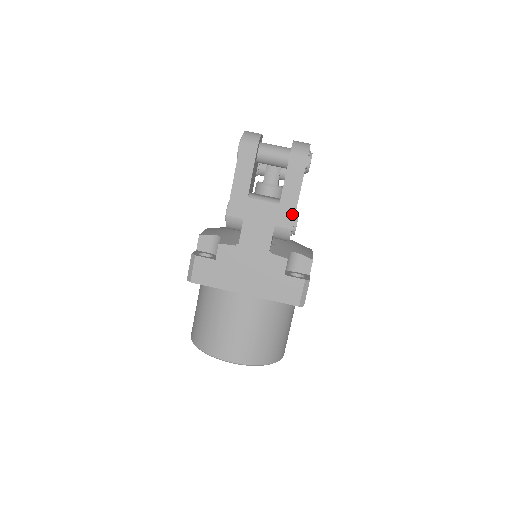
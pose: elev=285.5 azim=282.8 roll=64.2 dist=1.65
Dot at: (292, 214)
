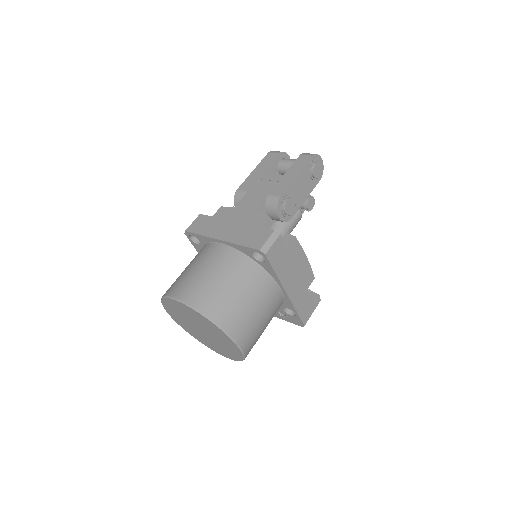
Dot at: (285, 187)
